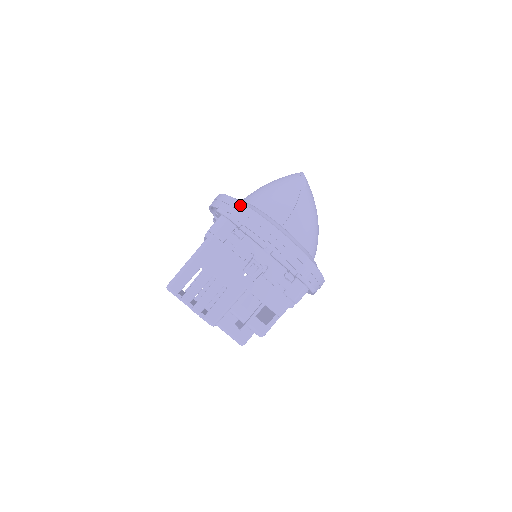
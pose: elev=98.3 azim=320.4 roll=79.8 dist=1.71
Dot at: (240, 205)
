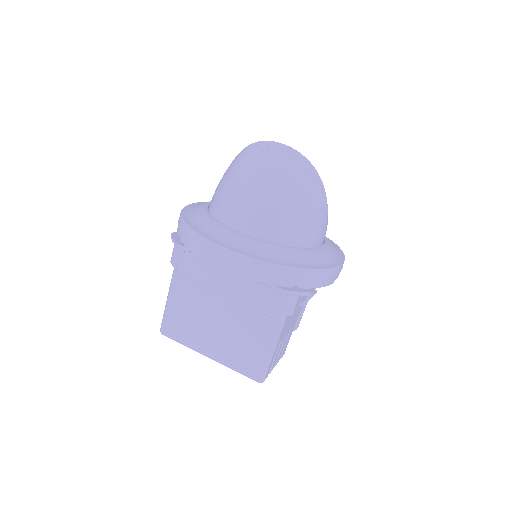
Dot at: (307, 273)
